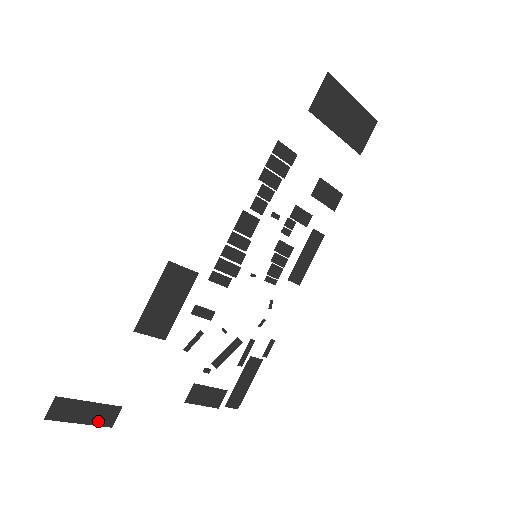
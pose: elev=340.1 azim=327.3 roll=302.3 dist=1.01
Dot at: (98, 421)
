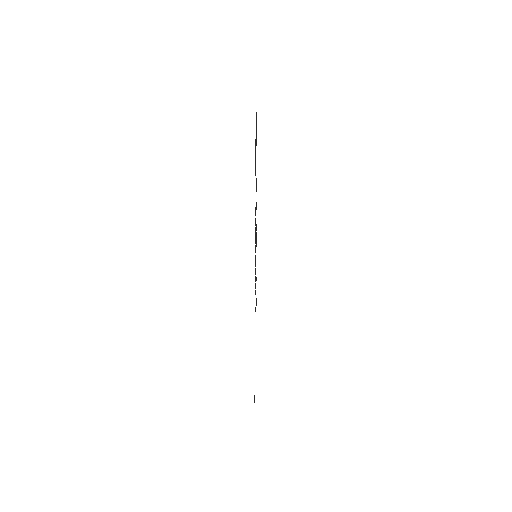
Dot at: occluded
